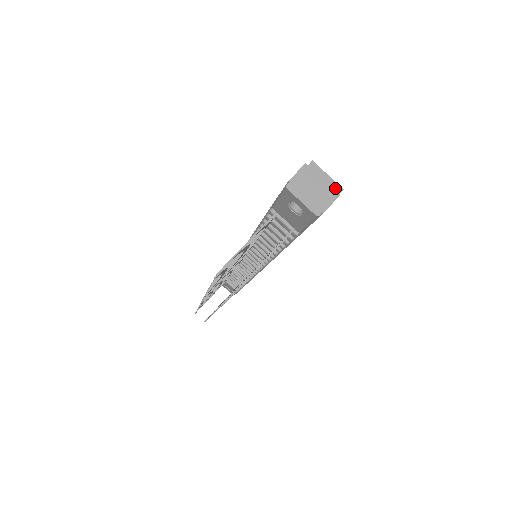
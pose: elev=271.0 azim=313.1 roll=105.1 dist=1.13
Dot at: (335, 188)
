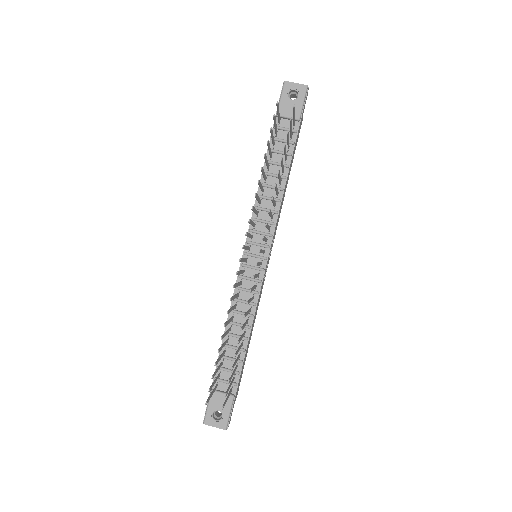
Dot at: occluded
